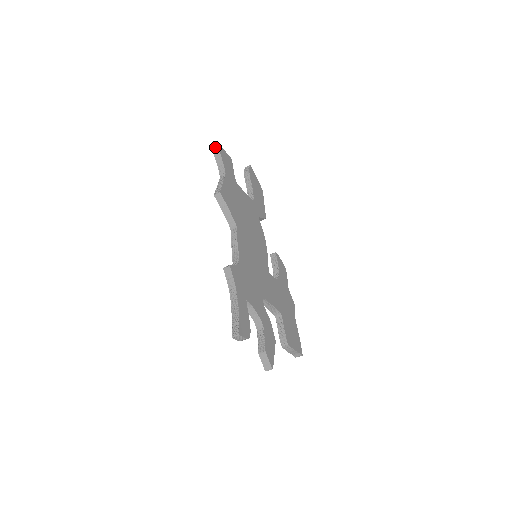
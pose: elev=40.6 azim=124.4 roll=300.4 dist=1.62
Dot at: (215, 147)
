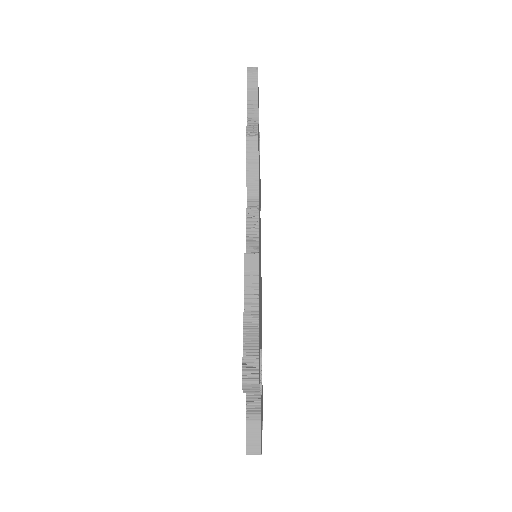
Dot at: (255, 75)
